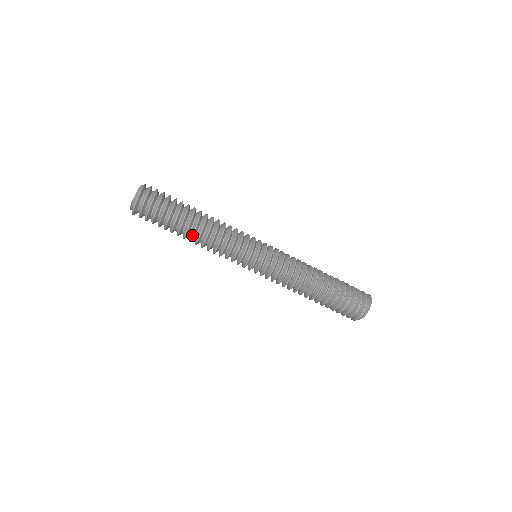
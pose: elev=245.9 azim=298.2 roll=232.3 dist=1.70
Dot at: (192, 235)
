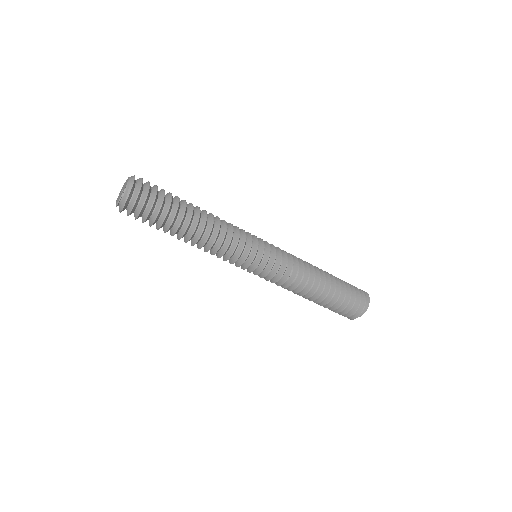
Dot at: (193, 232)
